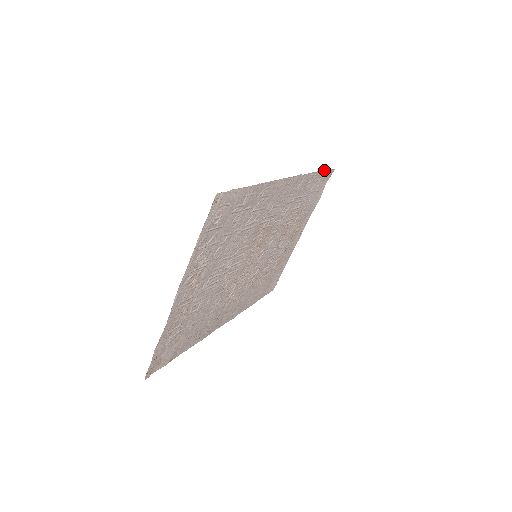
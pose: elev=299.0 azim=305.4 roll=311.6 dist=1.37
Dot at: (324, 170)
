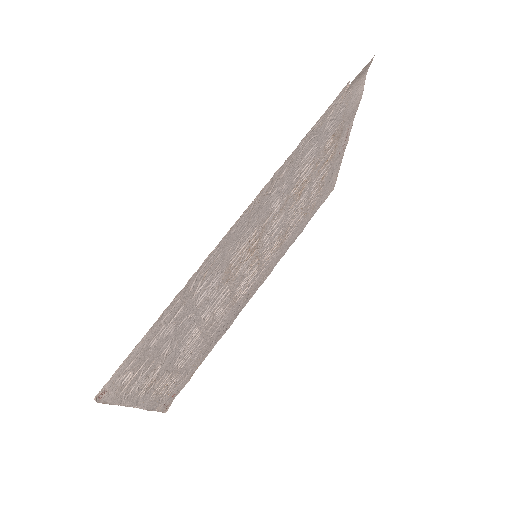
Dot at: (342, 89)
